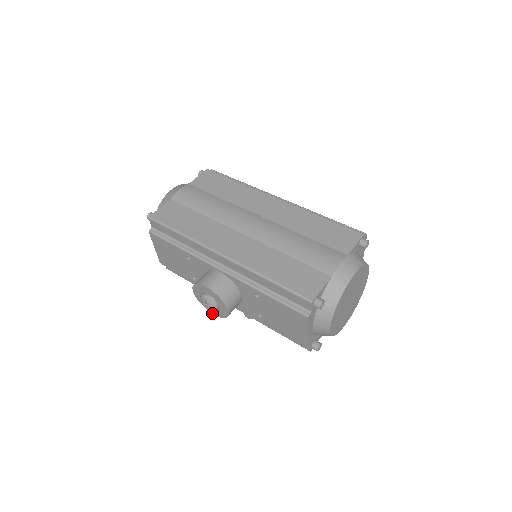
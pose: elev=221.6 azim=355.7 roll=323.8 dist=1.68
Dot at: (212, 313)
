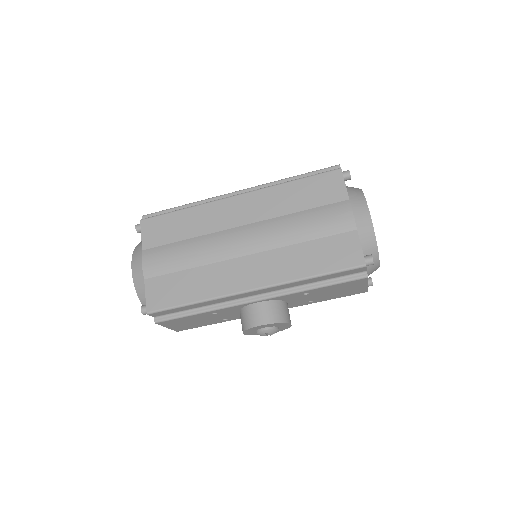
Dot at: occluded
